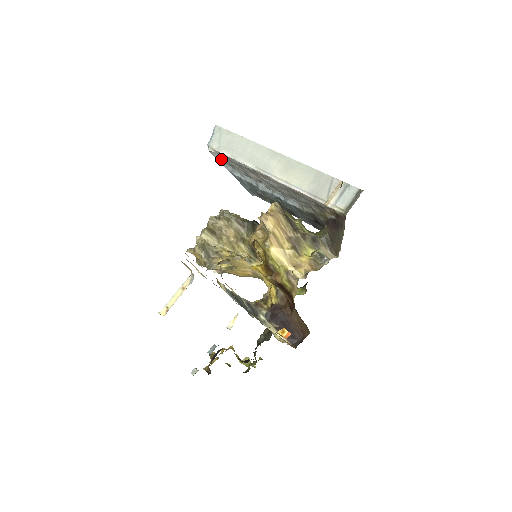
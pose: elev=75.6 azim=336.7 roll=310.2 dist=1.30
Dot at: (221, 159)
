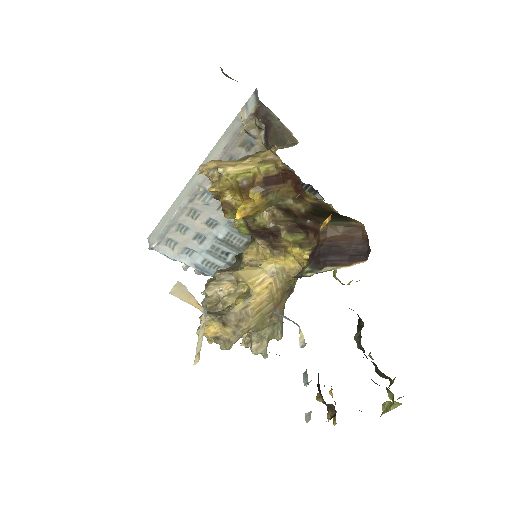
Dot at: (170, 252)
